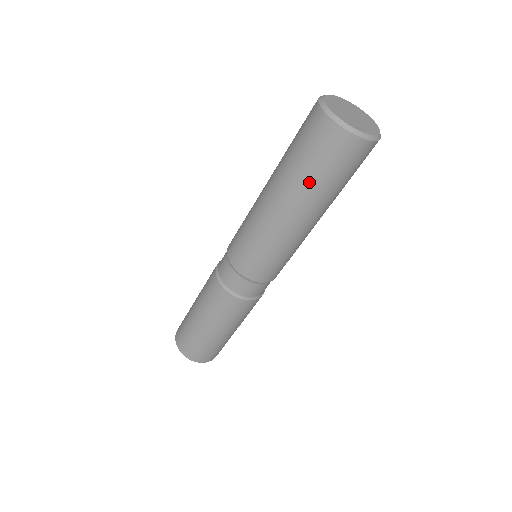
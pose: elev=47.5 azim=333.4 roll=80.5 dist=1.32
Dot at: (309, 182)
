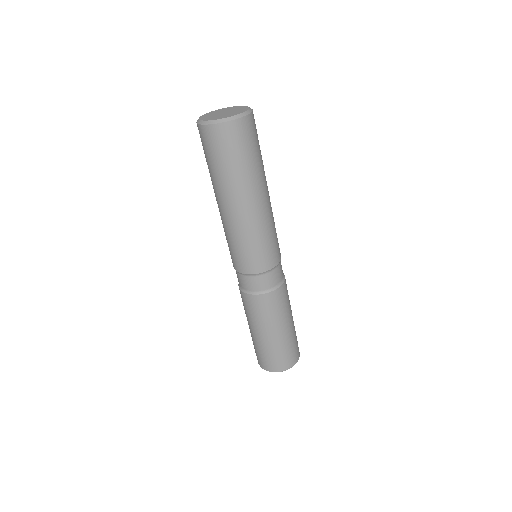
Dot at: (249, 169)
